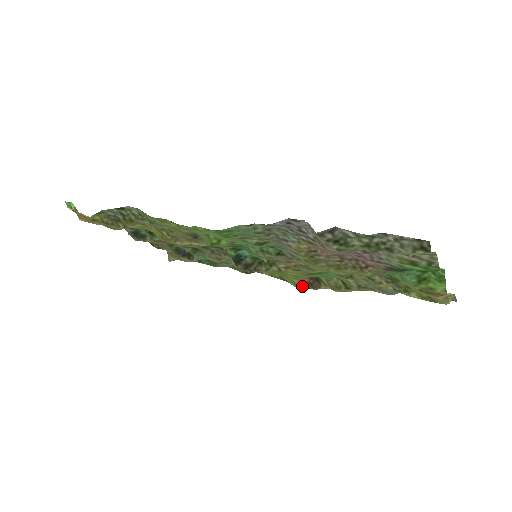
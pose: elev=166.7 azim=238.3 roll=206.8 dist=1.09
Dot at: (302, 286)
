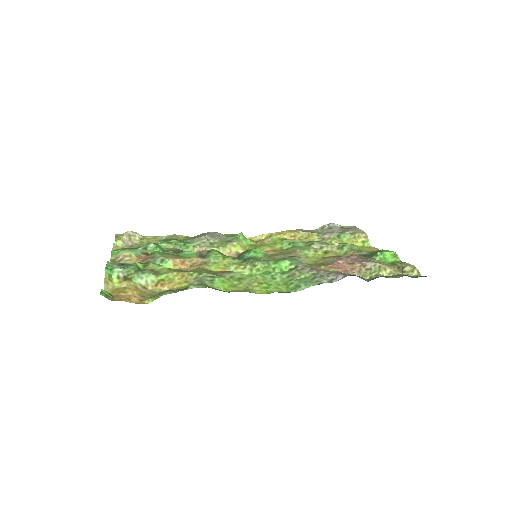
Dot at: (255, 241)
